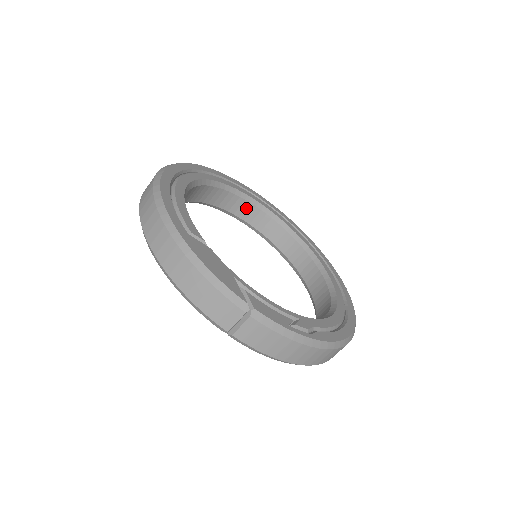
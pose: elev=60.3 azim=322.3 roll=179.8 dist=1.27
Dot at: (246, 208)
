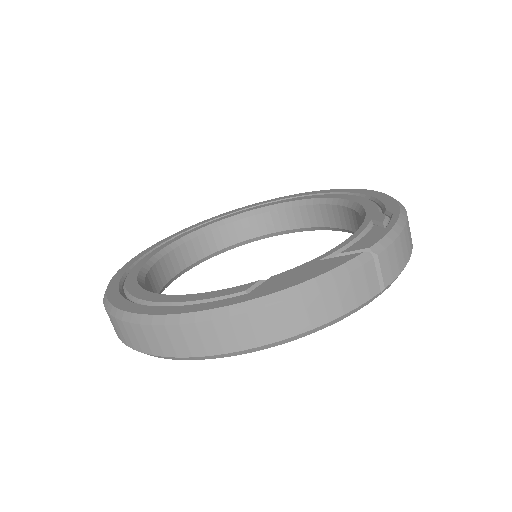
Dot at: (176, 258)
